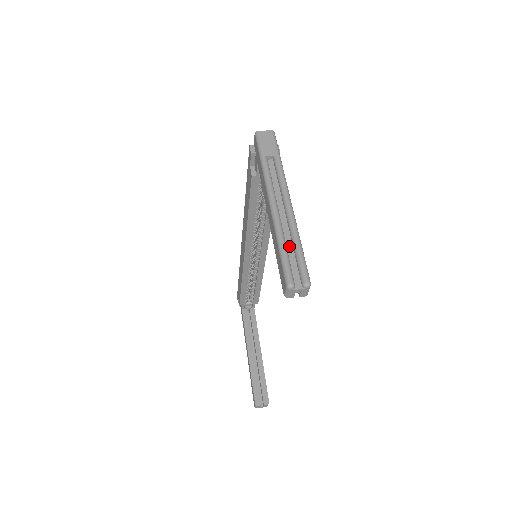
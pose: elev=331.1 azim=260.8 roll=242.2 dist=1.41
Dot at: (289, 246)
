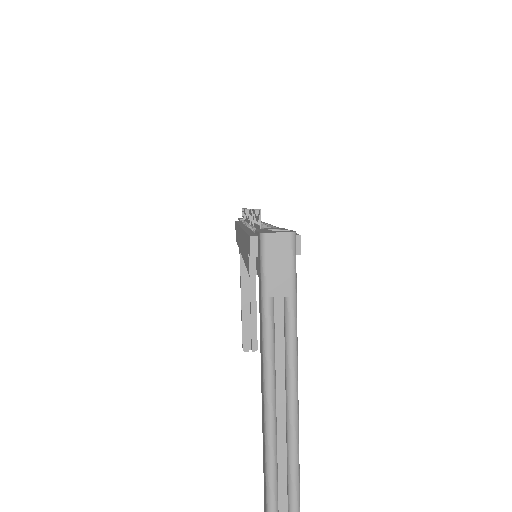
Dot at: (281, 465)
